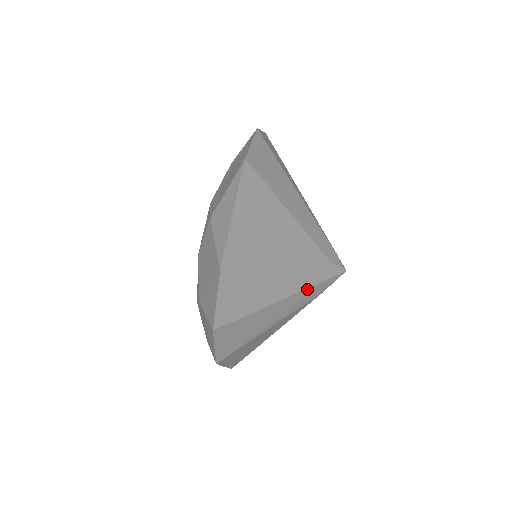
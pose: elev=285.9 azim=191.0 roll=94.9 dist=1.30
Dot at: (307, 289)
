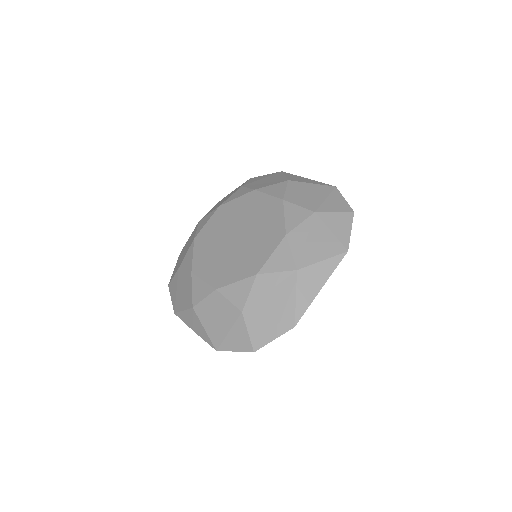
Dot at: occluded
